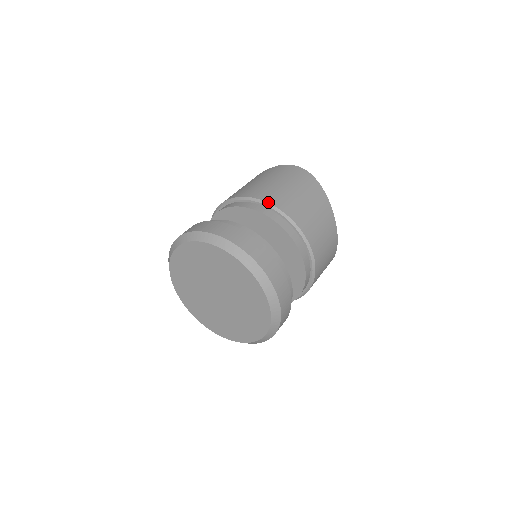
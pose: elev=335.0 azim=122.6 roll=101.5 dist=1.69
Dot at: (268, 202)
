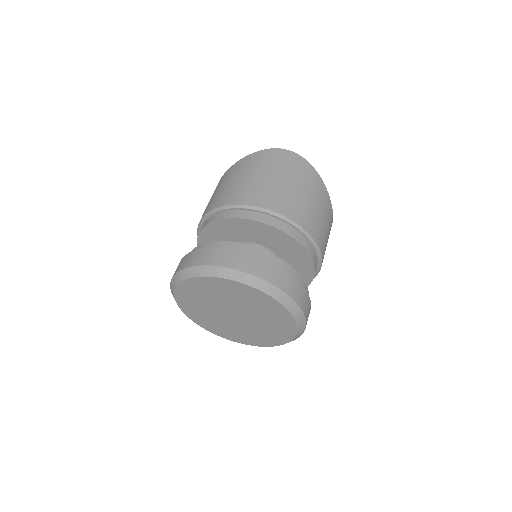
Dot at: (284, 215)
